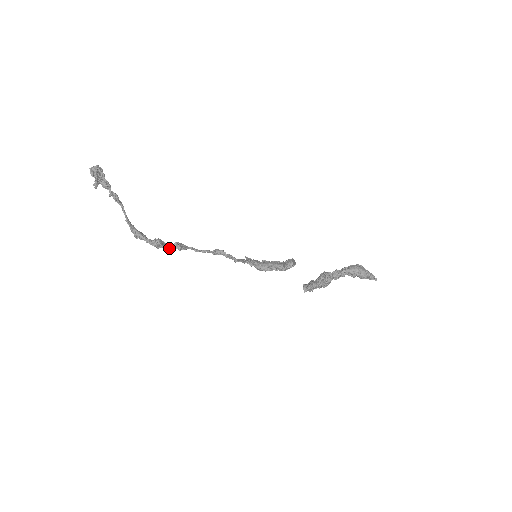
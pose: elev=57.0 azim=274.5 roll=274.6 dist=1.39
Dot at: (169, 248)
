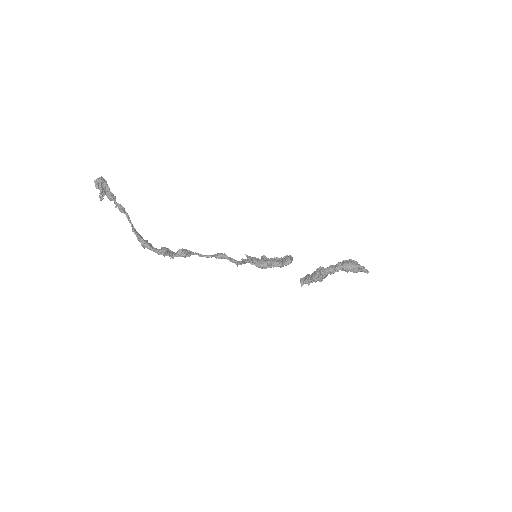
Dot at: (175, 255)
